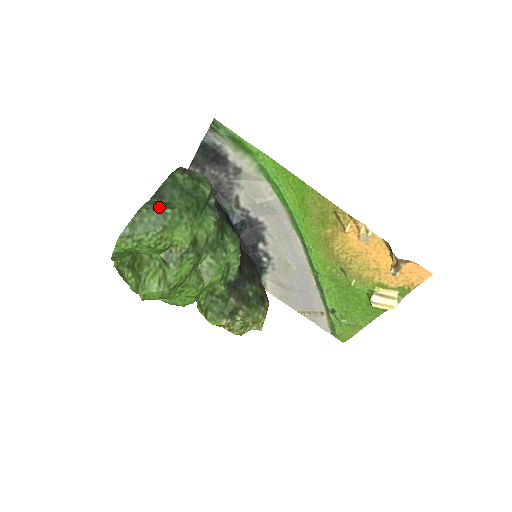
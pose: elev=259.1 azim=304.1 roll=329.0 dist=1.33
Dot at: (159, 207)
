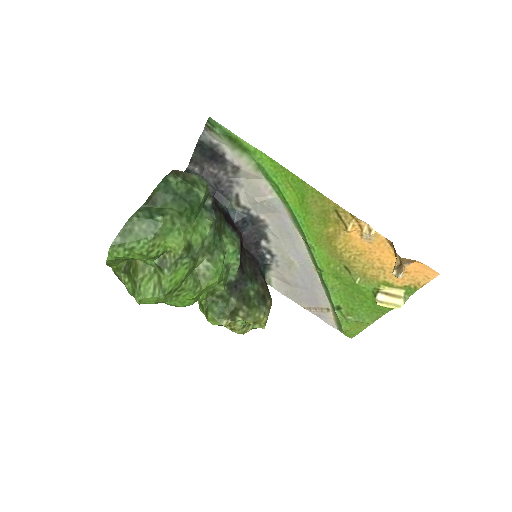
Dot at: (150, 214)
